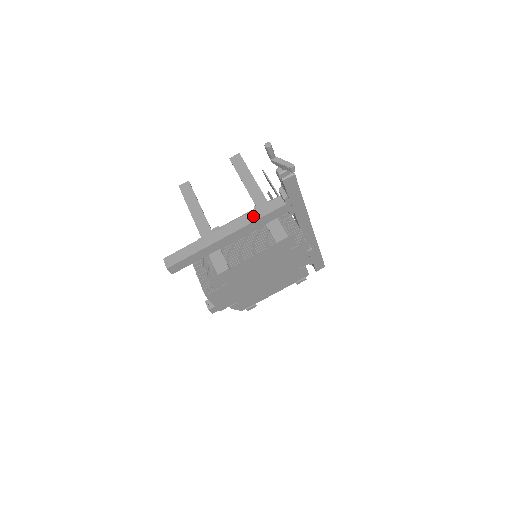
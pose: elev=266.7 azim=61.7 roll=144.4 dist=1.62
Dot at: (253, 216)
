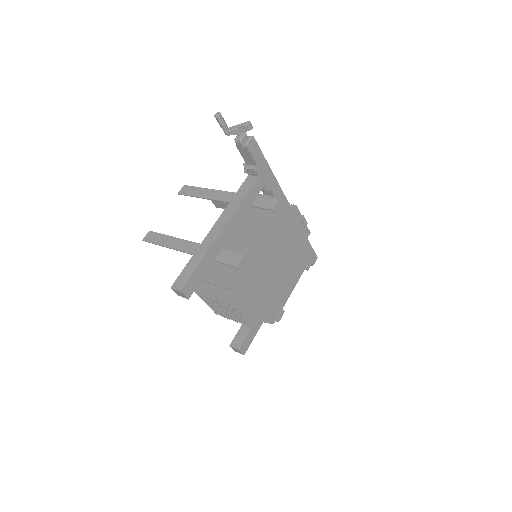
Dot at: (236, 202)
